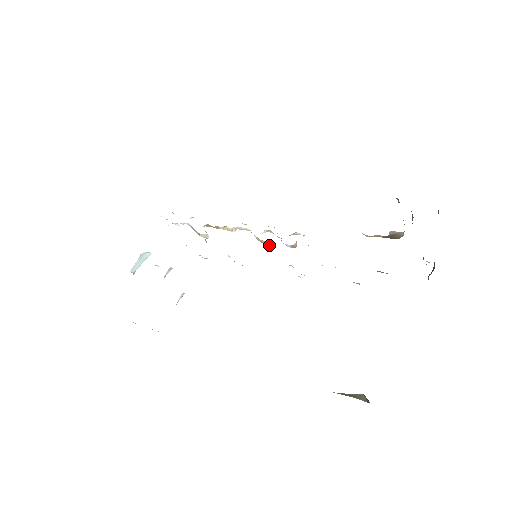
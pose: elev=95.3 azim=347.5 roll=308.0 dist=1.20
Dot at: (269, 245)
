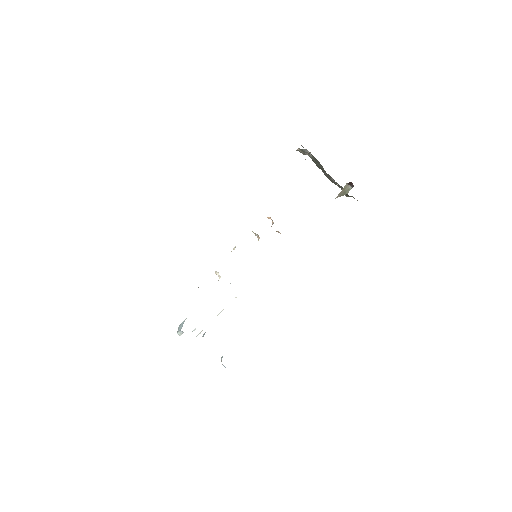
Dot at: (259, 238)
